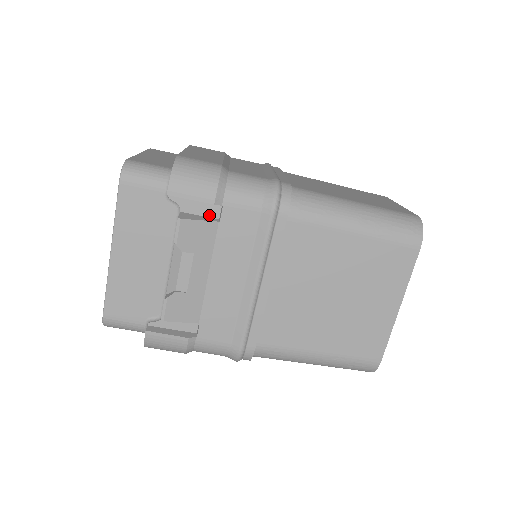
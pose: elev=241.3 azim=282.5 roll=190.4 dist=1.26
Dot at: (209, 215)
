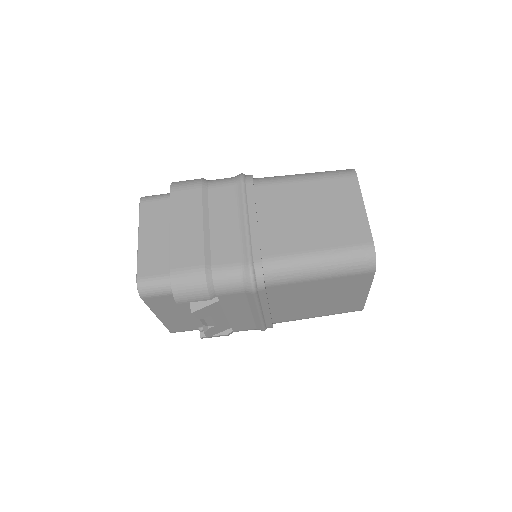
Dot at: occluded
